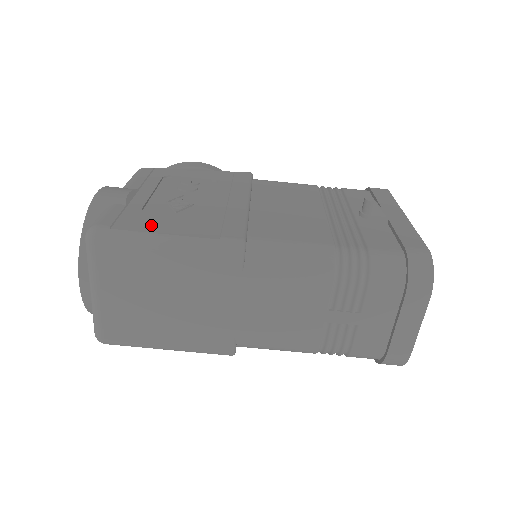
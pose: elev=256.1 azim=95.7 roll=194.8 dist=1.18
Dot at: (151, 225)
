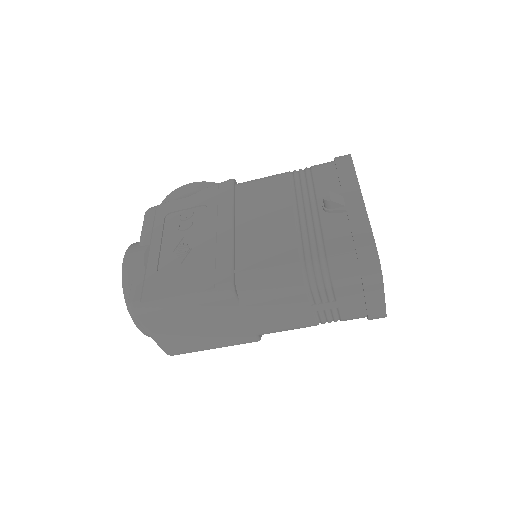
Dot at: (166, 288)
